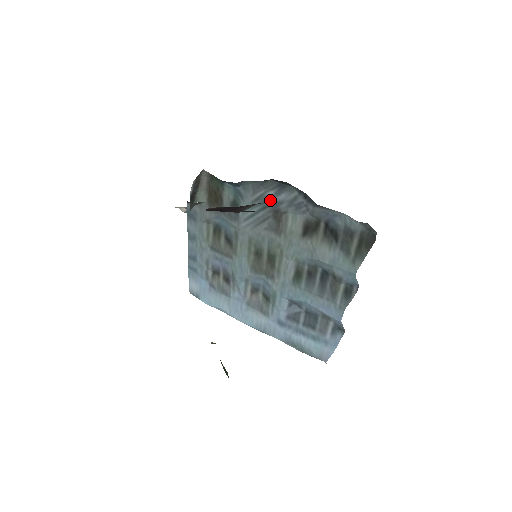
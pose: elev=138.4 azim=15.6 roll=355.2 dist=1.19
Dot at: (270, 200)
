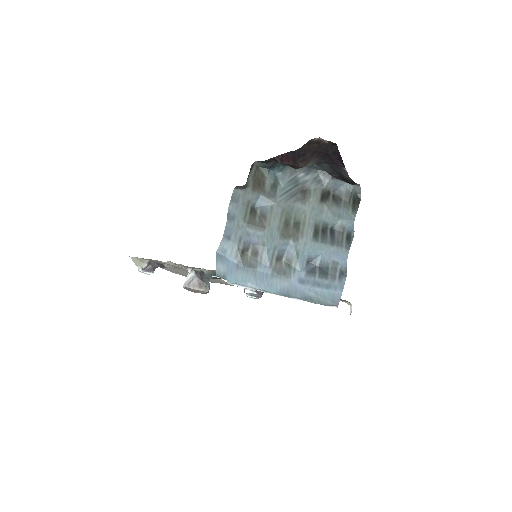
Dot at: (300, 180)
